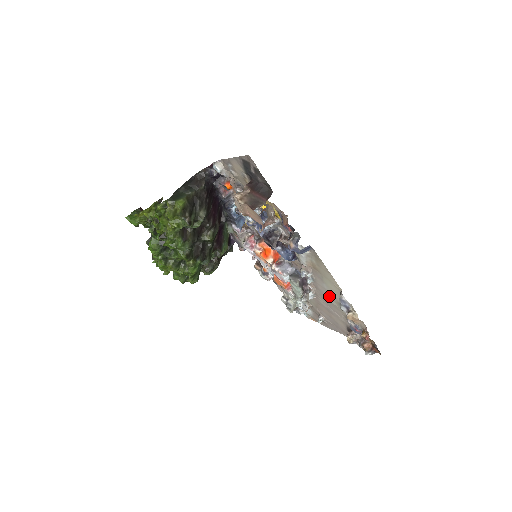
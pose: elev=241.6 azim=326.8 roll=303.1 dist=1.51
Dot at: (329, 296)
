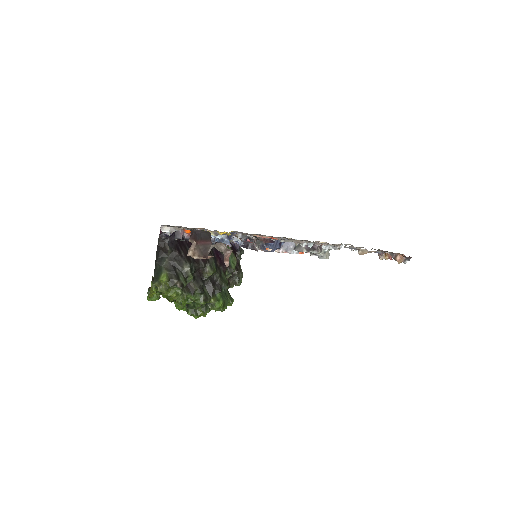
Dot at: occluded
